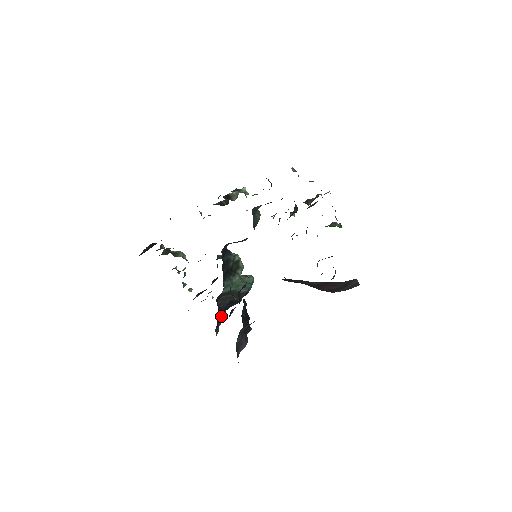
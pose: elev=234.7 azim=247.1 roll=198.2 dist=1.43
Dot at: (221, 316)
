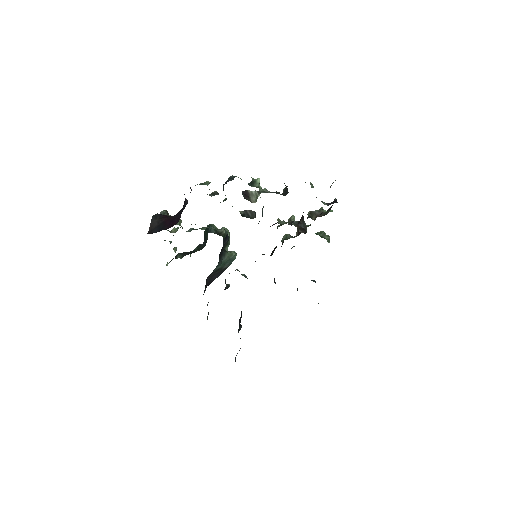
Dot at: occluded
